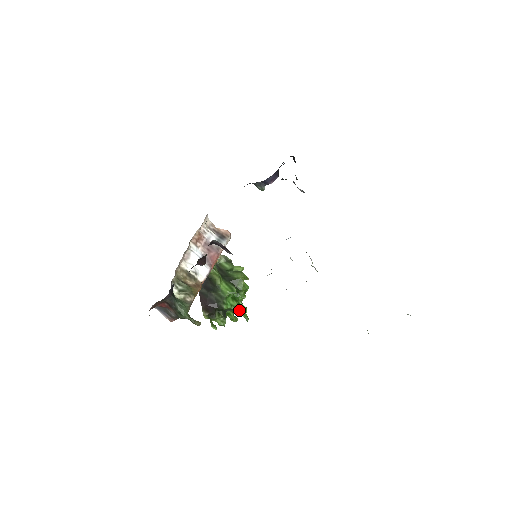
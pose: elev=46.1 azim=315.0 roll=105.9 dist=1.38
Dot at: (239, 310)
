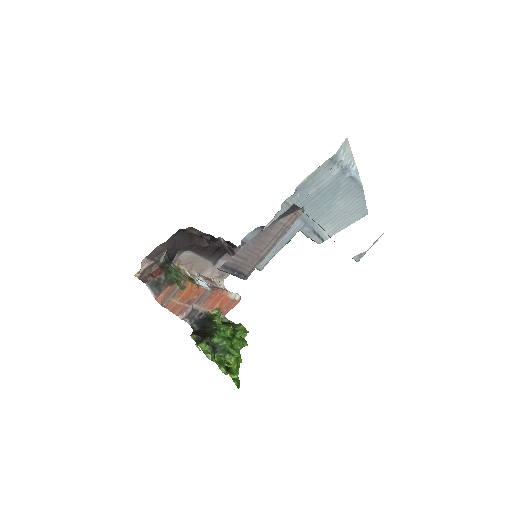
Dot at: (231, 347)
